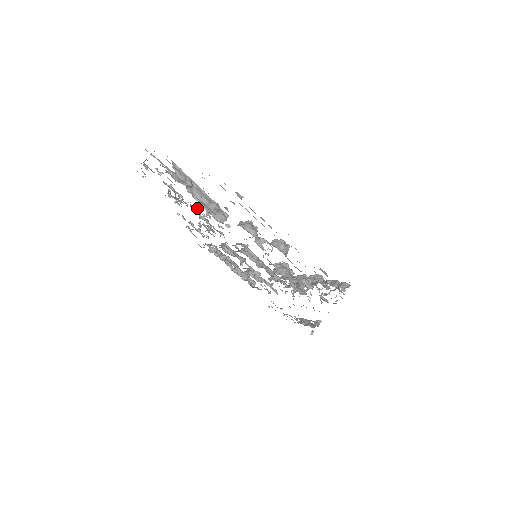
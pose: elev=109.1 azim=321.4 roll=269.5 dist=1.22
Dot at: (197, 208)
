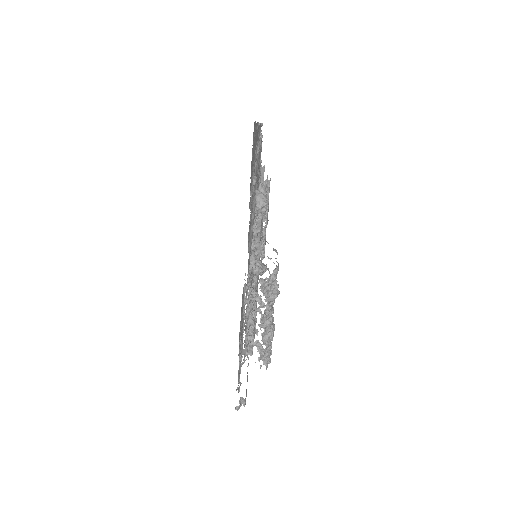
Dot at: occluded
